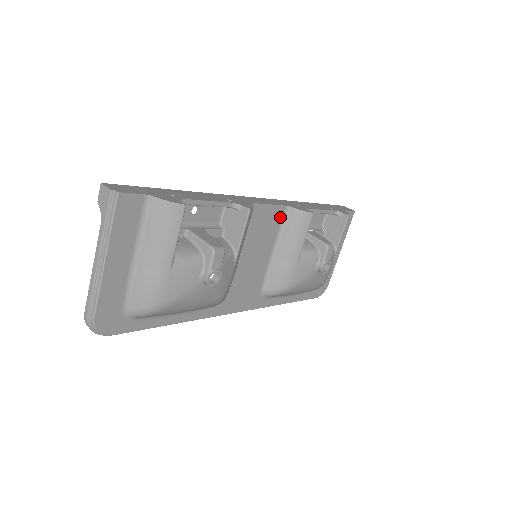
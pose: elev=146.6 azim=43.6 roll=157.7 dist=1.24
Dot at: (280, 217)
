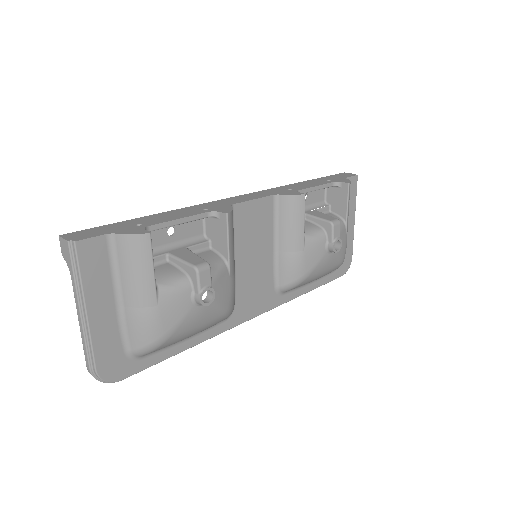
Dot at: (270, 208)
